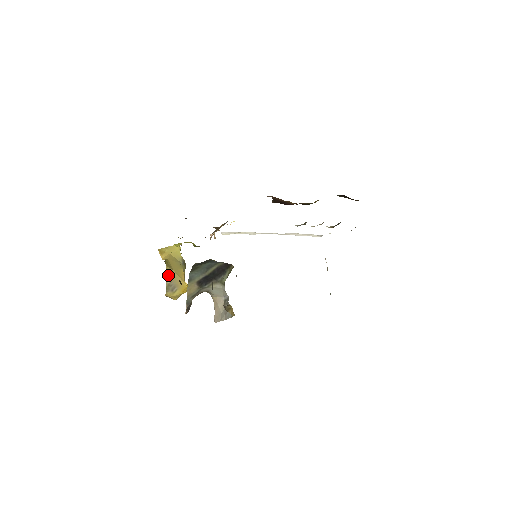
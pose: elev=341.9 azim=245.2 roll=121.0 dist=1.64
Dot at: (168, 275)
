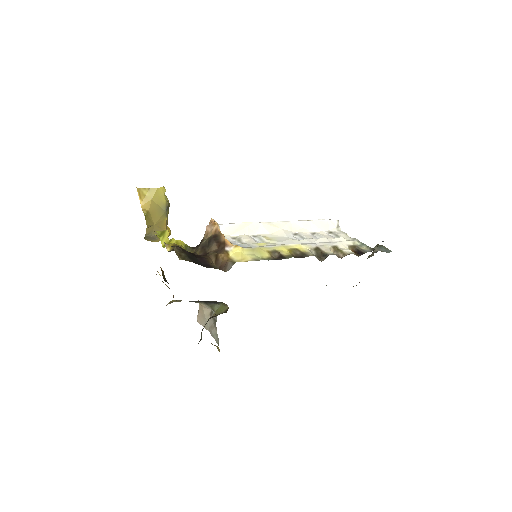
Dot at: (148, 230)
